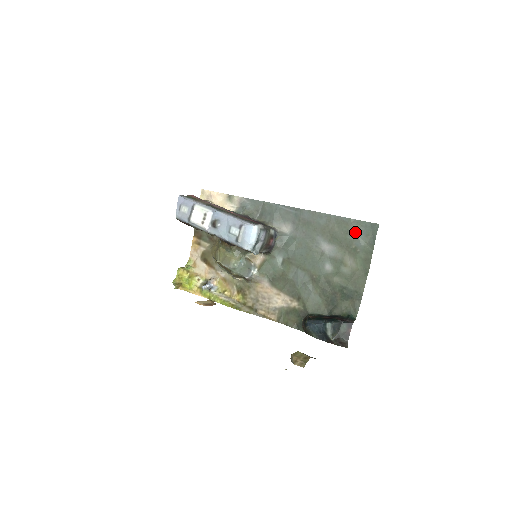
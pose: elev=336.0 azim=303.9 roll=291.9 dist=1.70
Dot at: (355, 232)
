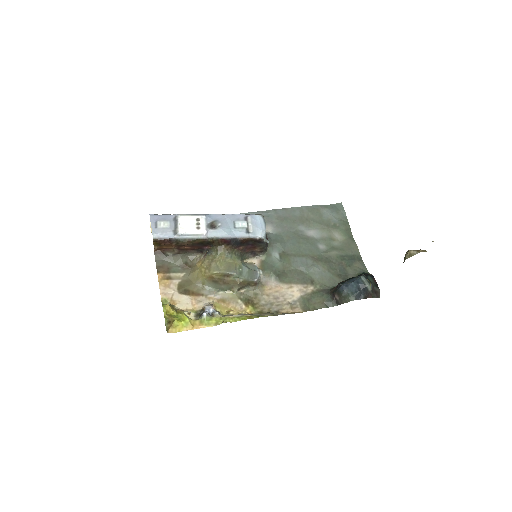
Dot at: (328, 213)
